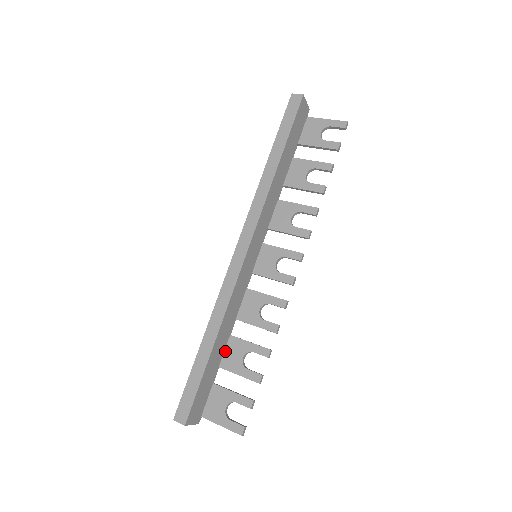
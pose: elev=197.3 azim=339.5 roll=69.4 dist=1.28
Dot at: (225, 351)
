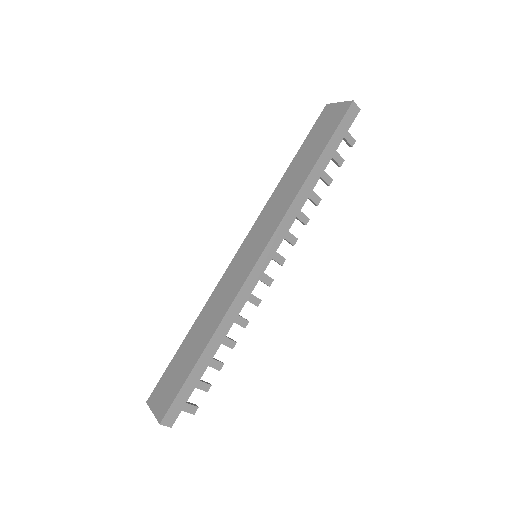
Dot at: occluded
